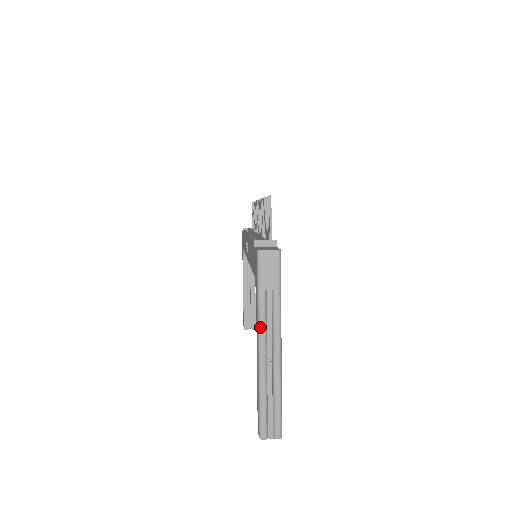
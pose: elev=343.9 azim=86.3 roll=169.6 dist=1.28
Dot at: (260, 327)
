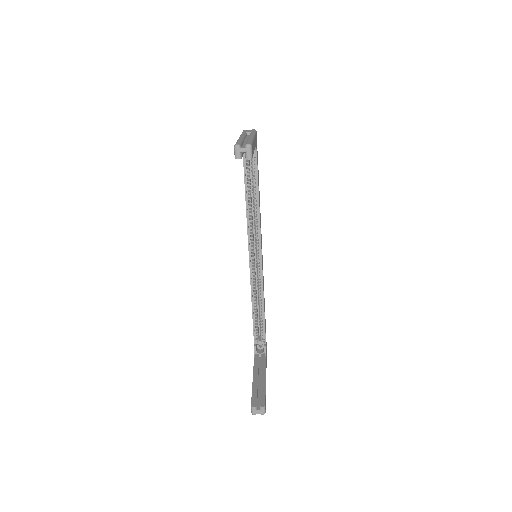
Dot at: occluded
